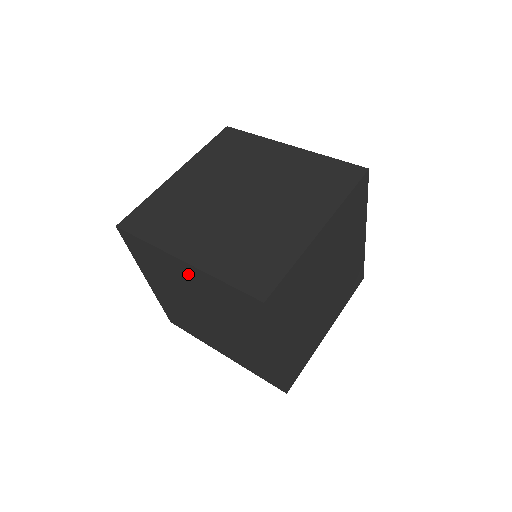
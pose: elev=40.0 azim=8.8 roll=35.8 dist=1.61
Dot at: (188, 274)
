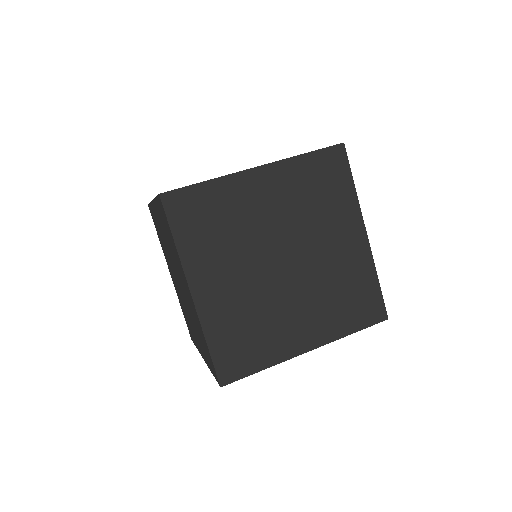
Dot at: (263, 188)
